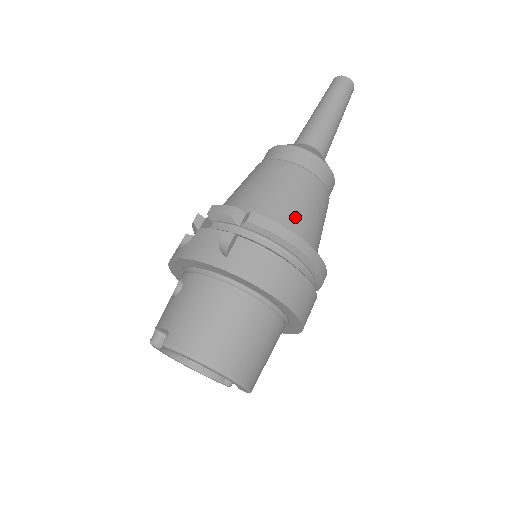
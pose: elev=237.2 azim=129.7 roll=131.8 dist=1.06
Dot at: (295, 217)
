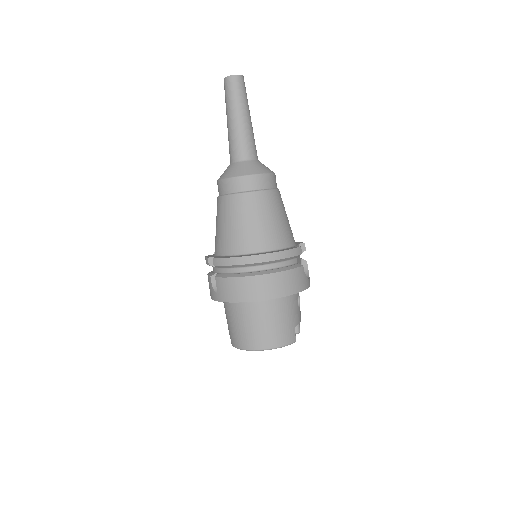
Dot at: (240, 237)
